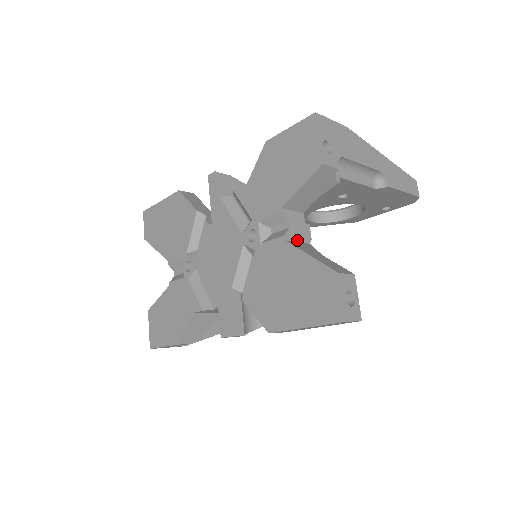
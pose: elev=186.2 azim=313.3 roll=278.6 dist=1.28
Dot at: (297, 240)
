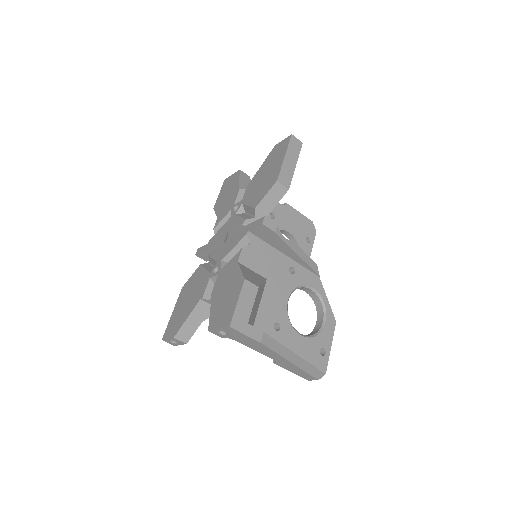
Dot at: occluded
